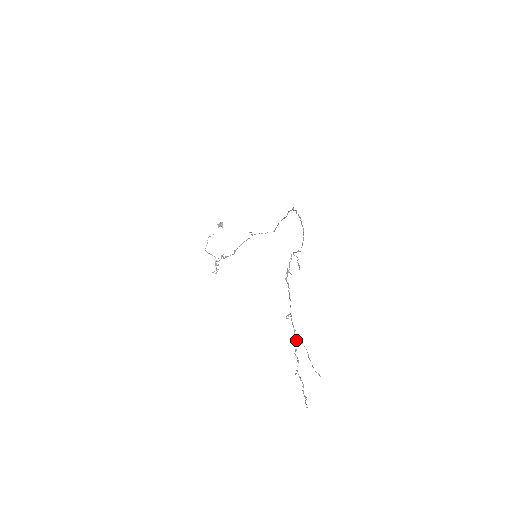
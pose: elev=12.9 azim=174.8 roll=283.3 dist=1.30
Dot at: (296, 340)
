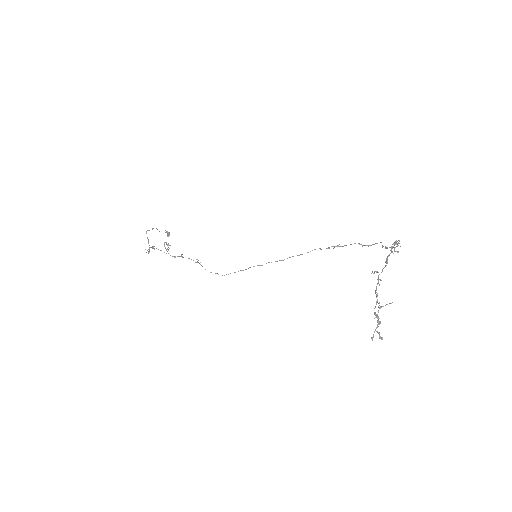
Dot at: occluded
